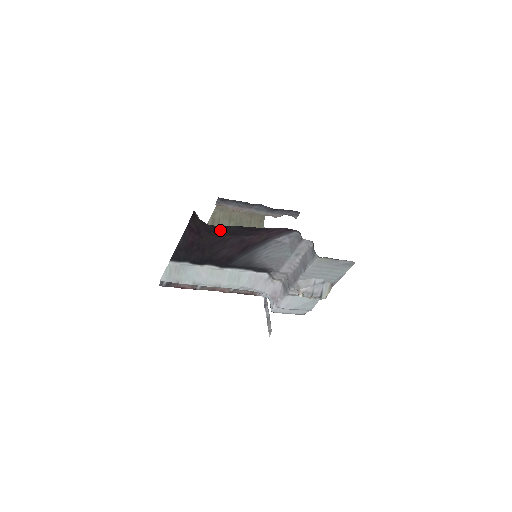
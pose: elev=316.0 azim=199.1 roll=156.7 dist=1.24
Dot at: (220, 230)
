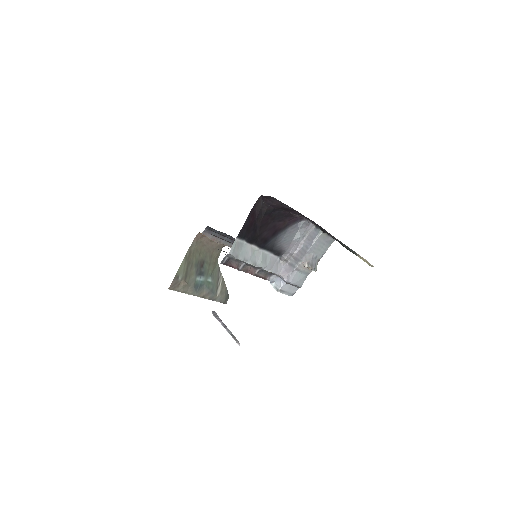
Dot at: (269, 214)
